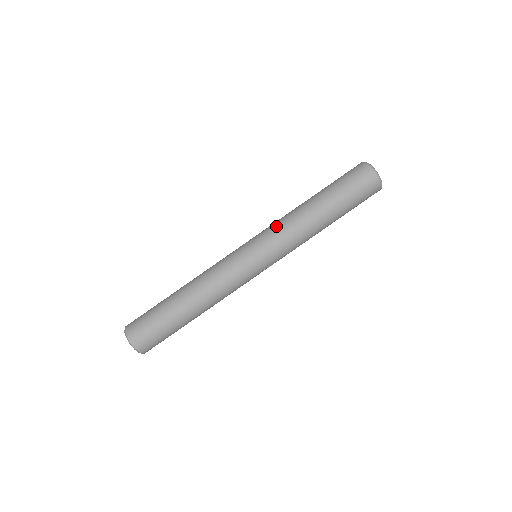
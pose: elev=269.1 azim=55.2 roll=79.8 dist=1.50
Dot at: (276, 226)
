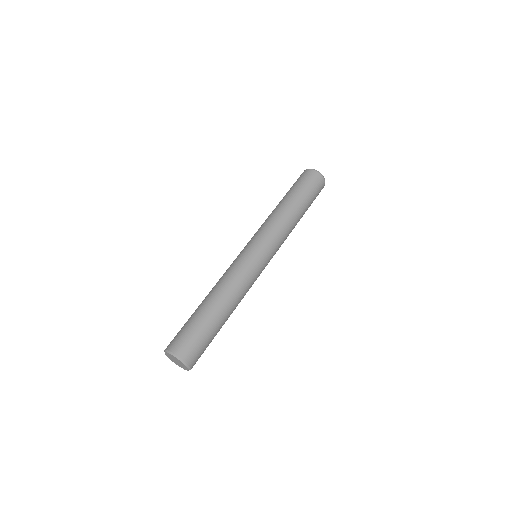
Dot at: (265, 226)
